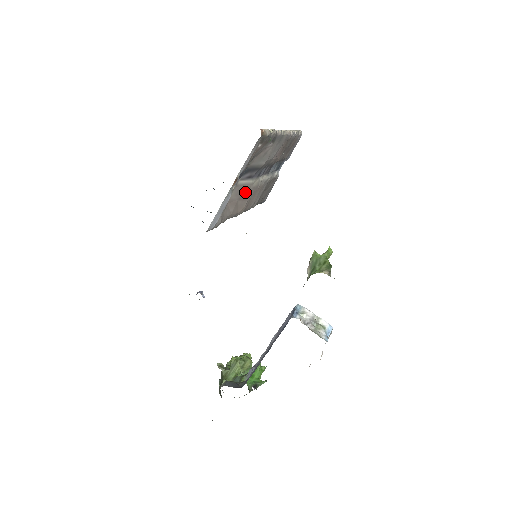
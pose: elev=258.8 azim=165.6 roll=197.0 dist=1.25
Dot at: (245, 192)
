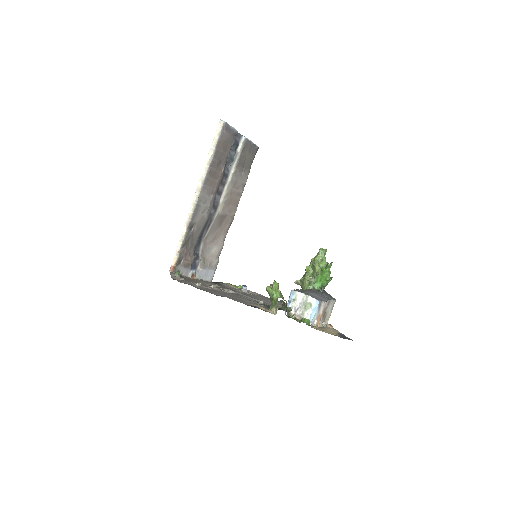
Dot at: (219, 220)
